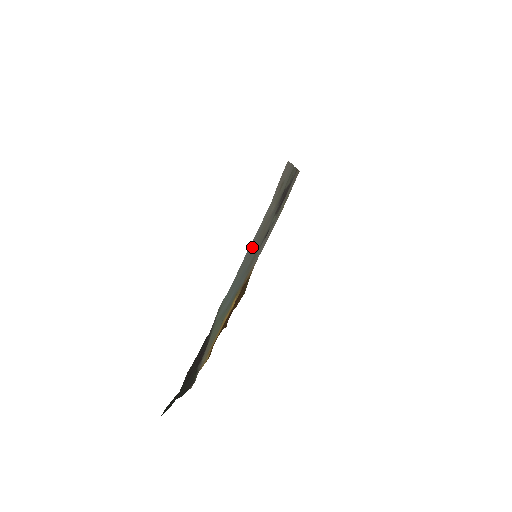
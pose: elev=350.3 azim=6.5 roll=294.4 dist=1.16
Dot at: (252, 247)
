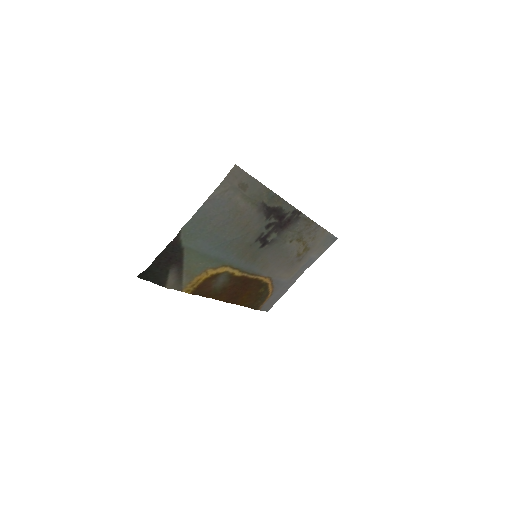
Dot at: (223, 218)
